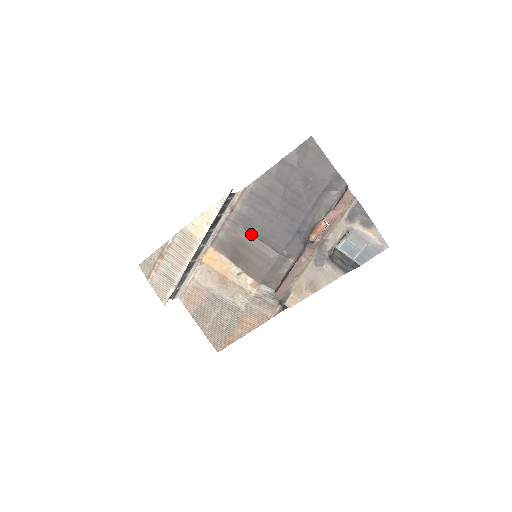
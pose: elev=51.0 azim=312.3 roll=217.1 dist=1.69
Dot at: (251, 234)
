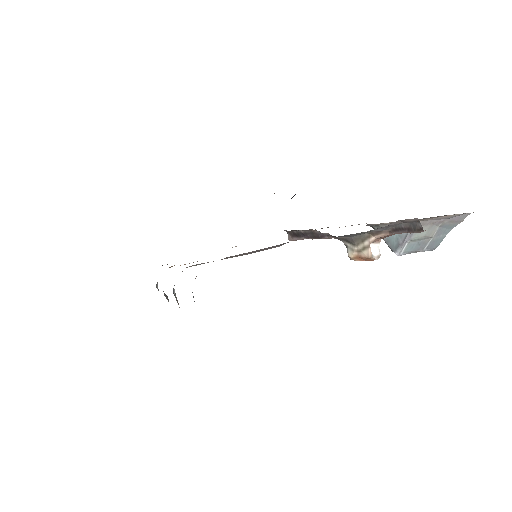
Dot at: (238, 255)
